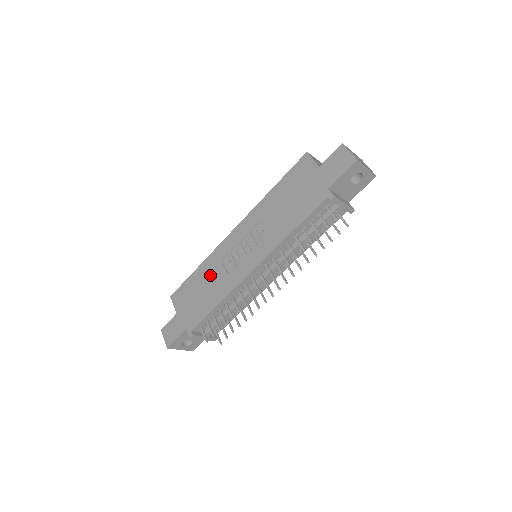
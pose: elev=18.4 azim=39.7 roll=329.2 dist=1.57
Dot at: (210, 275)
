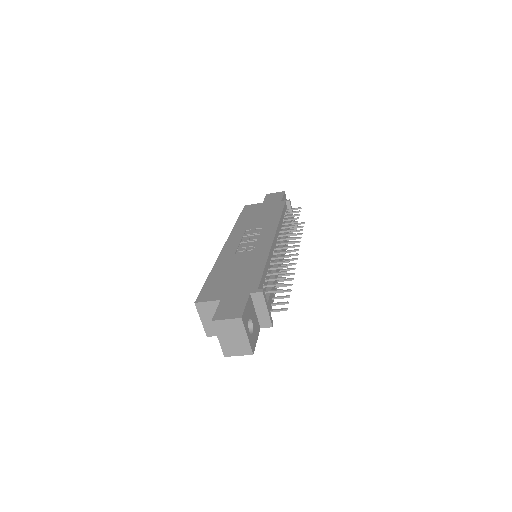
Dot at: (232, 264)
